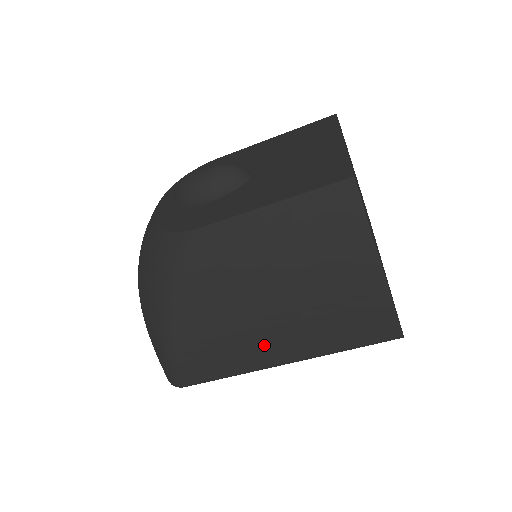
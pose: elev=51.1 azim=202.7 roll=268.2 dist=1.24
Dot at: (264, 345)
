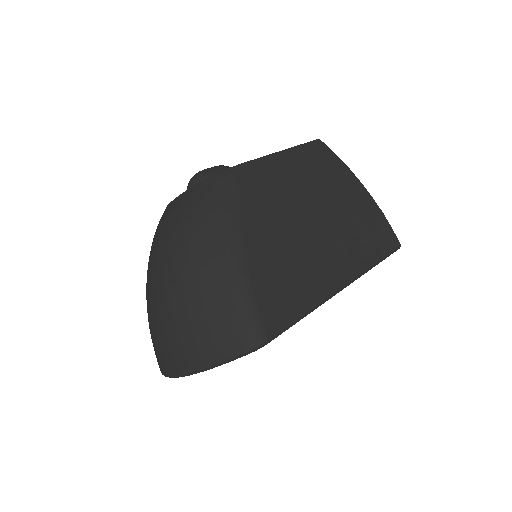
Dot at: (324, 260)
